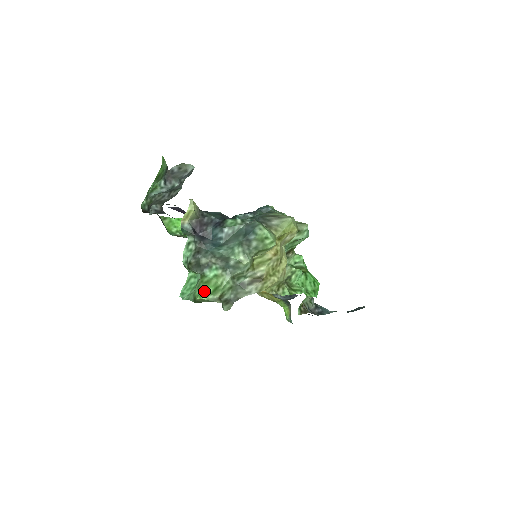
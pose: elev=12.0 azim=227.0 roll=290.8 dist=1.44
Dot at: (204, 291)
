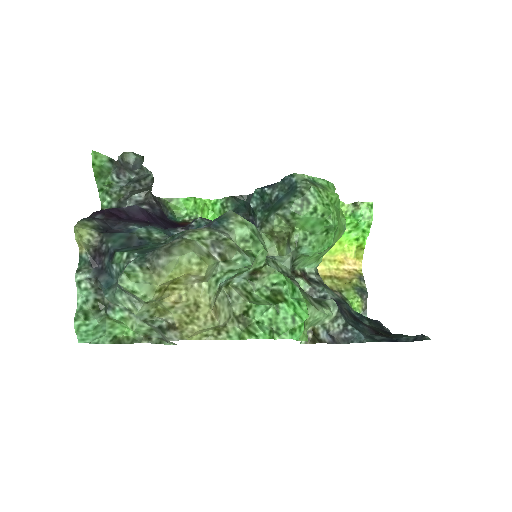
Dot at: (128, 328)
